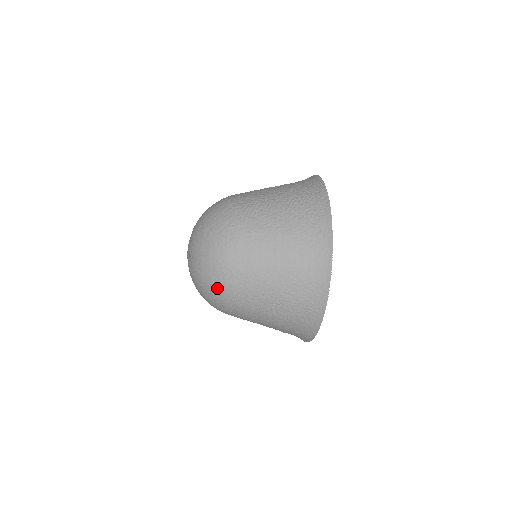
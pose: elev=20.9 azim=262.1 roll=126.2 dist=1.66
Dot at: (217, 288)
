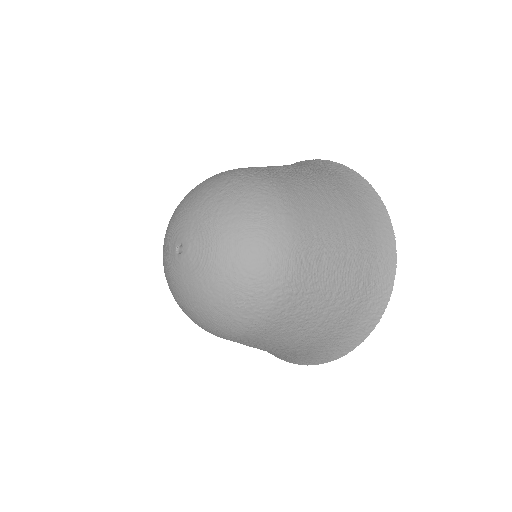
Dot at: (197, 324)
